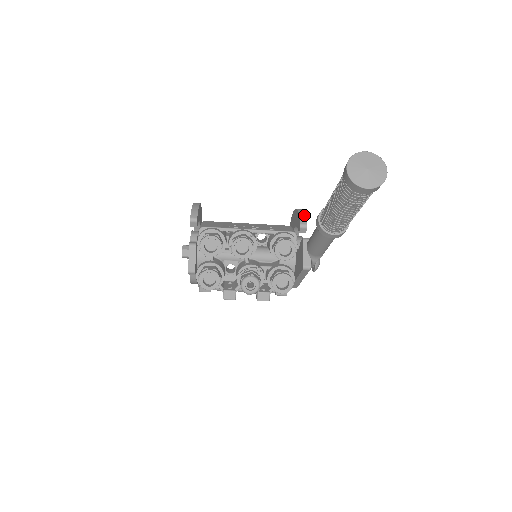
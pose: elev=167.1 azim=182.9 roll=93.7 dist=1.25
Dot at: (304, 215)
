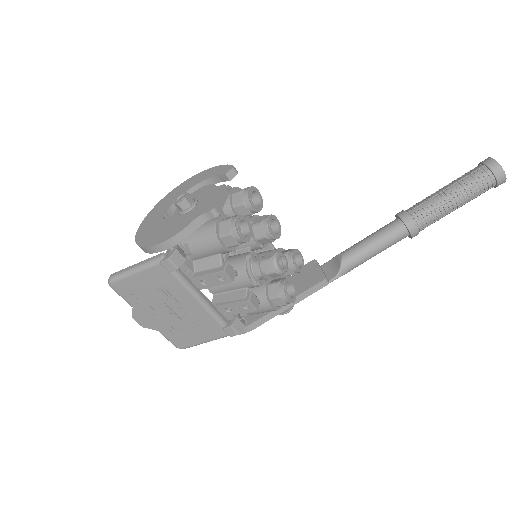
Dot at: occluded
